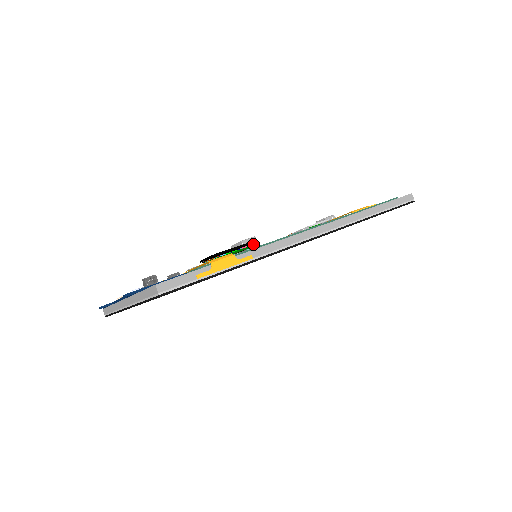
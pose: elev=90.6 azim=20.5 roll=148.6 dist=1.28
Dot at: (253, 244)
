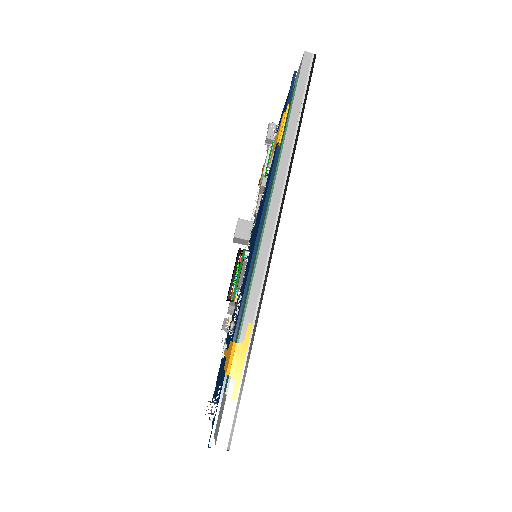
Dot at: (244, 226)
